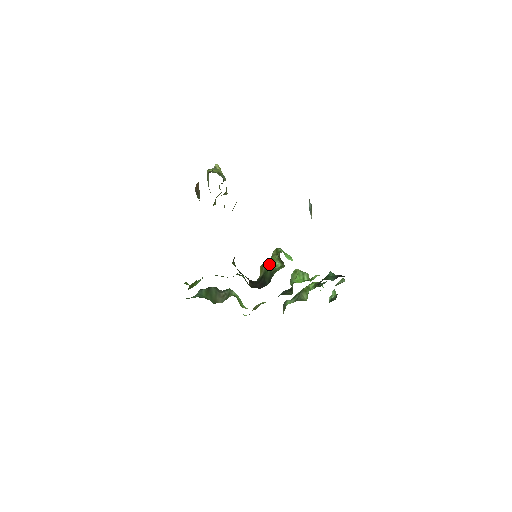
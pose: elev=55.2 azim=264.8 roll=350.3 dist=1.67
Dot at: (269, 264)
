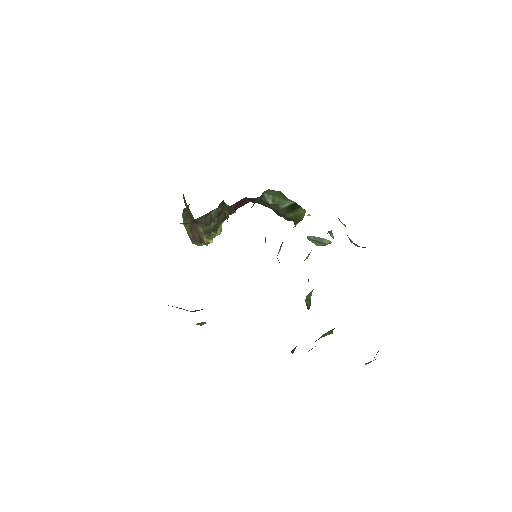
Dot at: occluded
